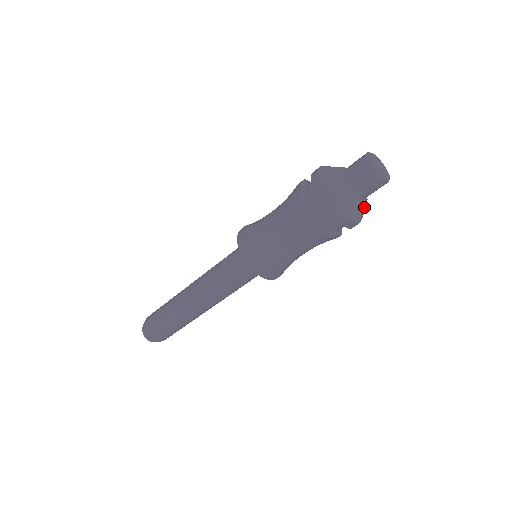
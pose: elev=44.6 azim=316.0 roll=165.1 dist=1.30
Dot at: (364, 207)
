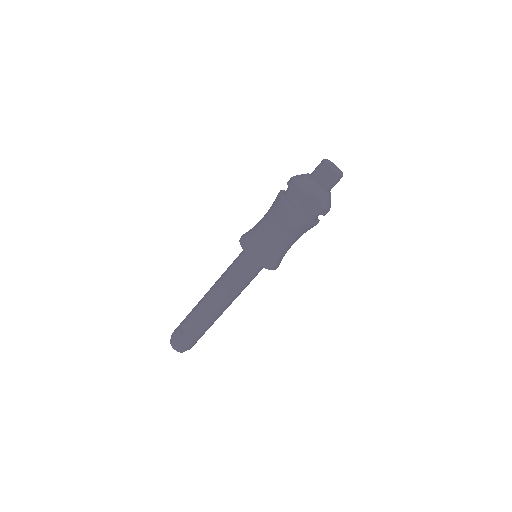
Dot at: occluded
